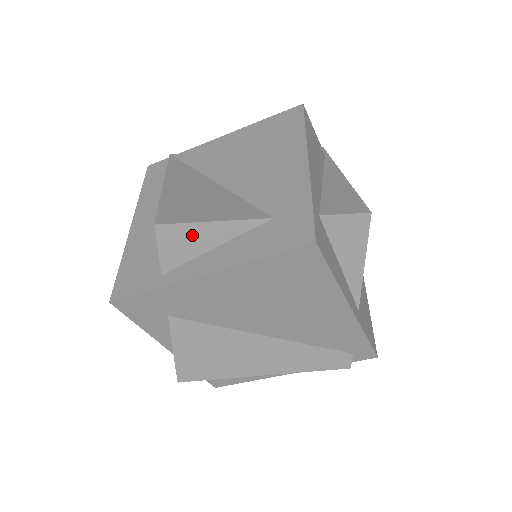
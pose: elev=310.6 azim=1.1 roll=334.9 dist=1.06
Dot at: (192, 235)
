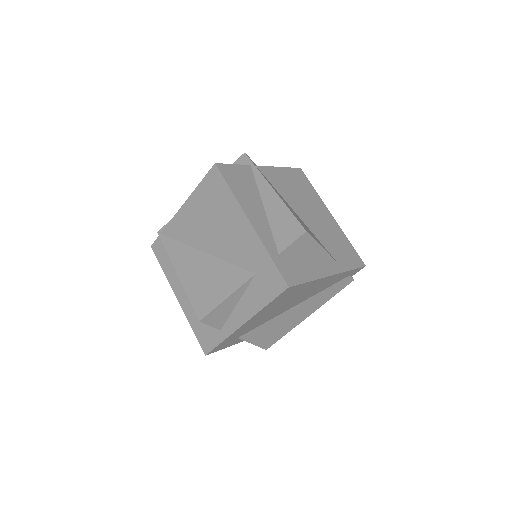
Dot at: (221, 310)
